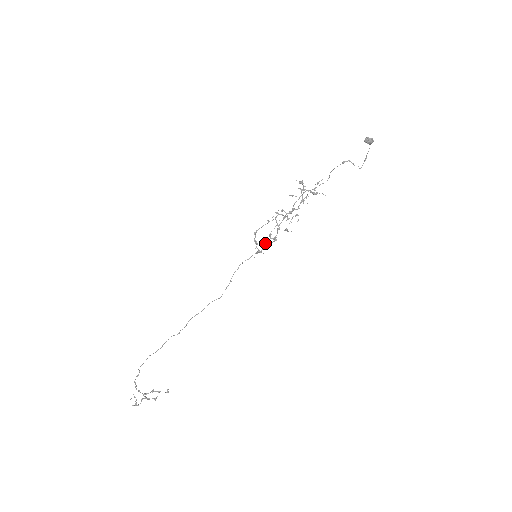
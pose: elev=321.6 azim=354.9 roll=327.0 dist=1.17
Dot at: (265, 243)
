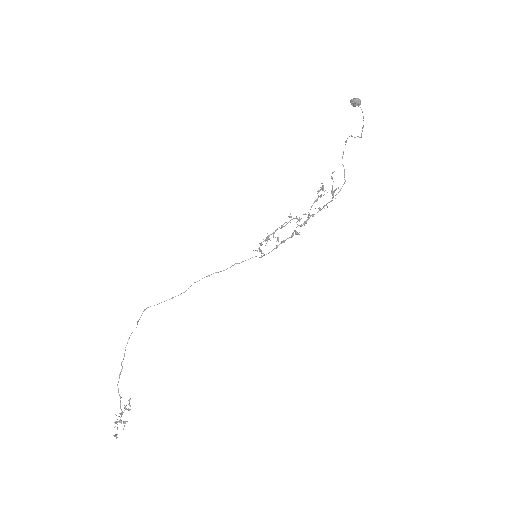
Dot at: (265, 239)
